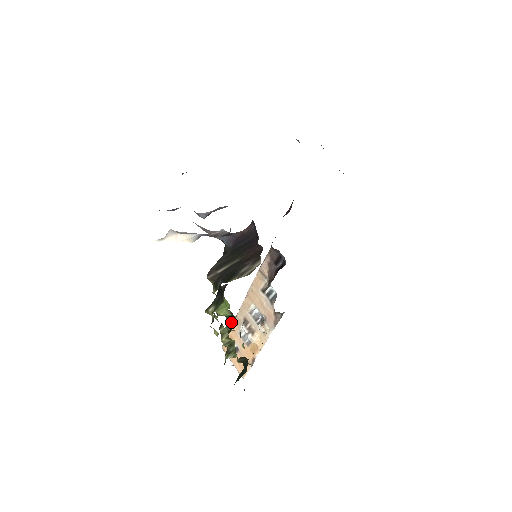
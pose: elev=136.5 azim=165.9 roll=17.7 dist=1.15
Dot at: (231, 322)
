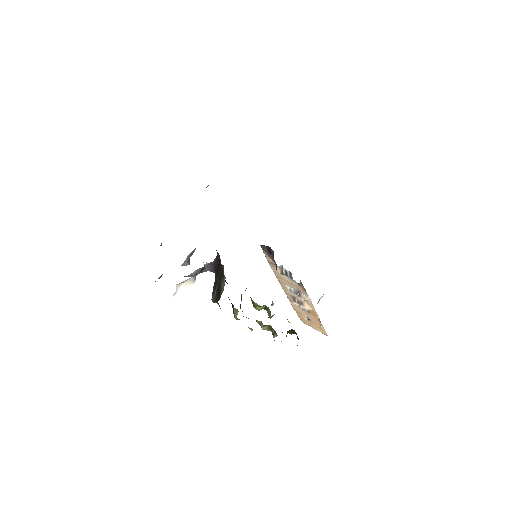
Dot at: (269, 311)
